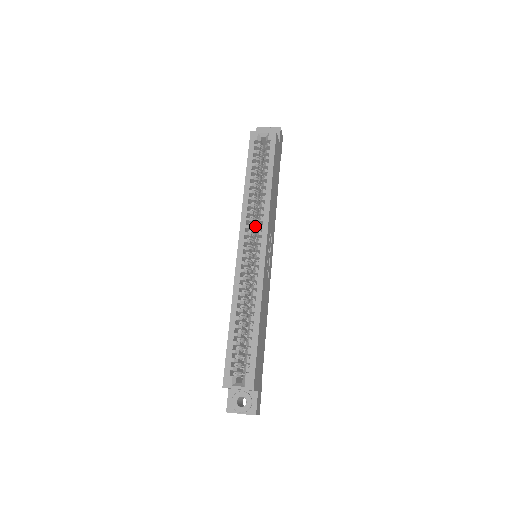
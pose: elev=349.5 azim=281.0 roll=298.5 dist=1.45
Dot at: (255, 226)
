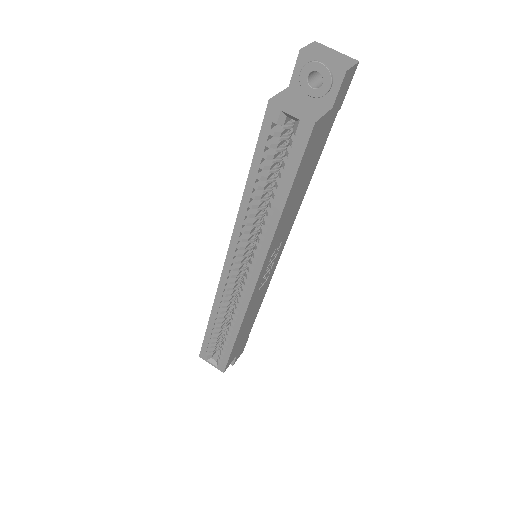
Dot at: (254, 239)
